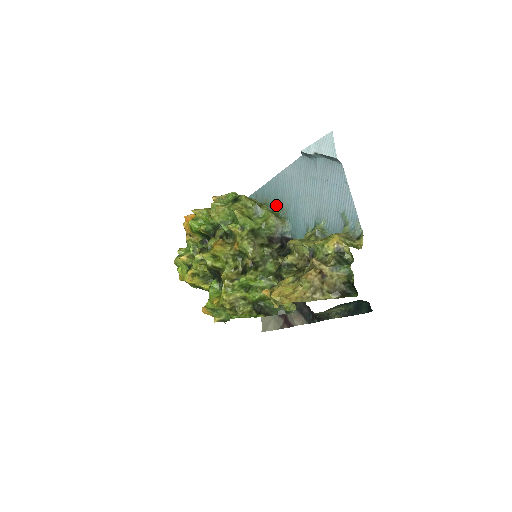
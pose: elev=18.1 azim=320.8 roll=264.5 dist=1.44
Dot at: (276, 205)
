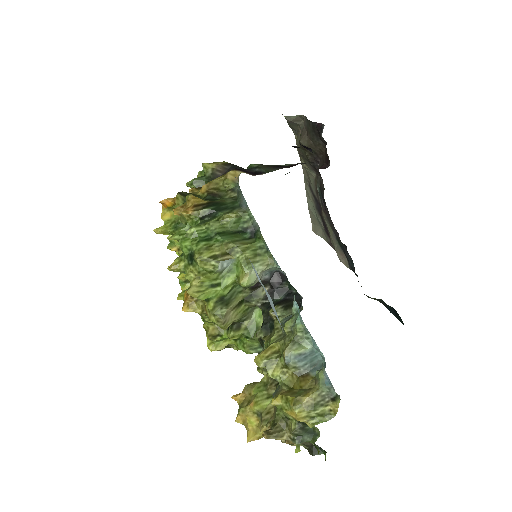
Dot at: occluded
